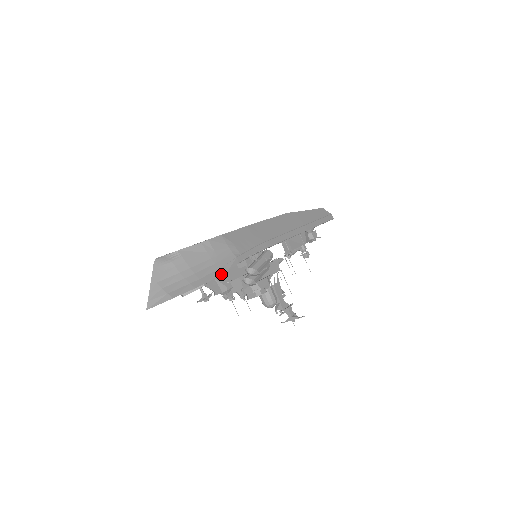
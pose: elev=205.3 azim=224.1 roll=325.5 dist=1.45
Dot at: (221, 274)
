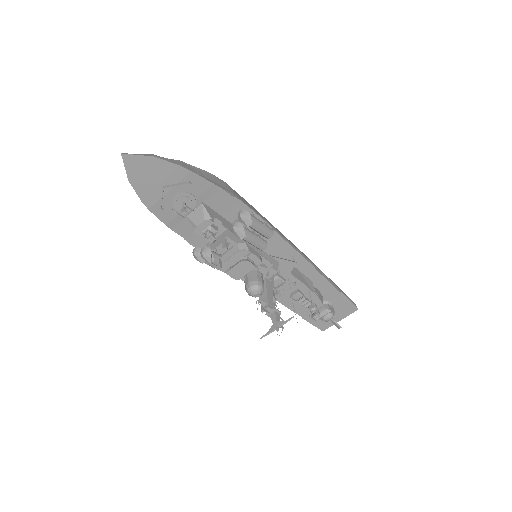
Dot at: (211, 210)
